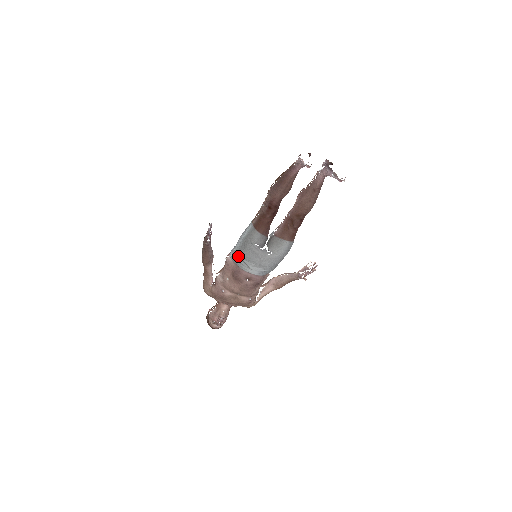
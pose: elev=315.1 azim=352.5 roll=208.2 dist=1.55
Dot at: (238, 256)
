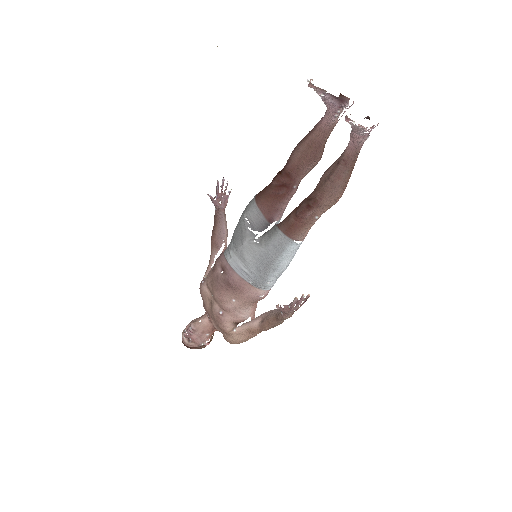
Dot at: (232, 237)
